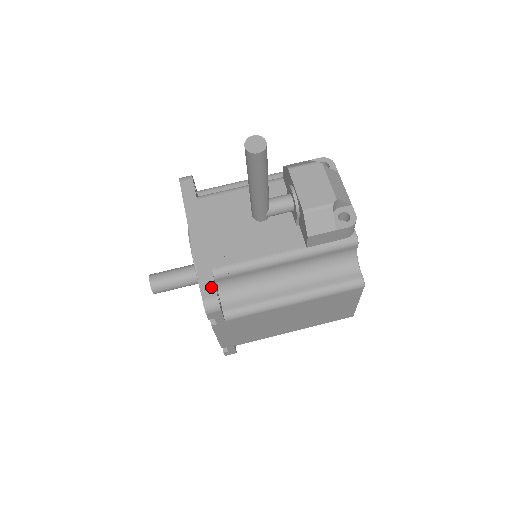
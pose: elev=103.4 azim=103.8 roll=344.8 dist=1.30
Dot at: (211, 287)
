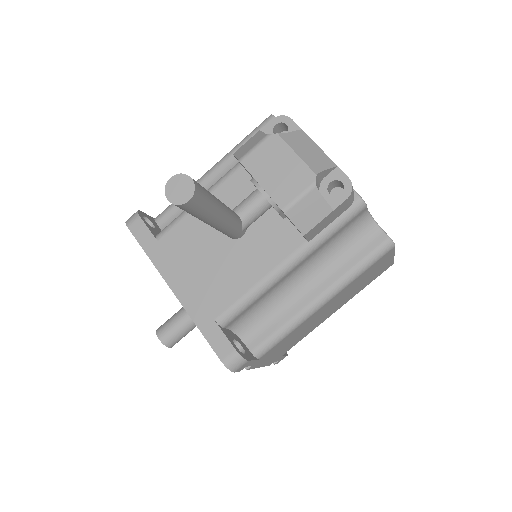
Dot at: (224, 342)
